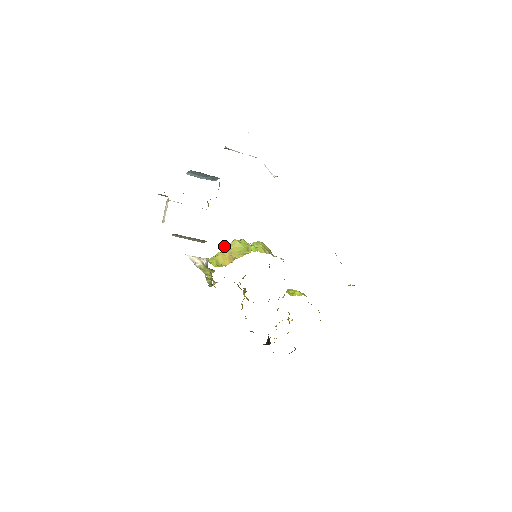
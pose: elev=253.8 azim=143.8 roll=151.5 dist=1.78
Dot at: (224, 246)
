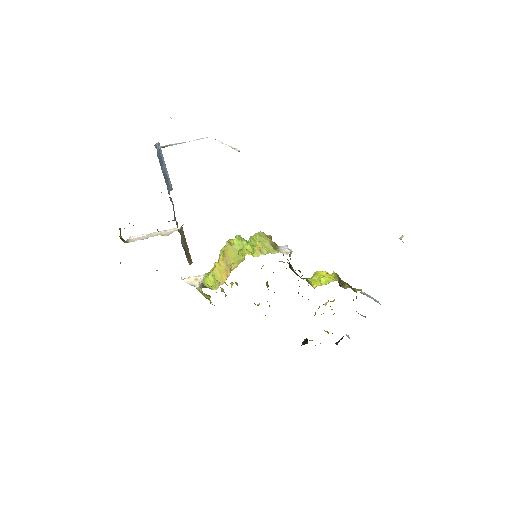
Dot at: occluded
